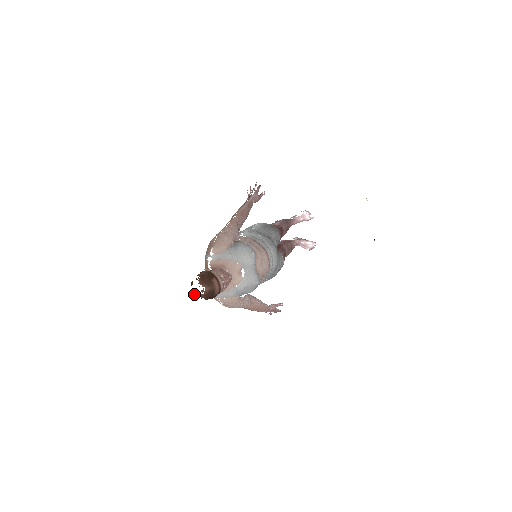
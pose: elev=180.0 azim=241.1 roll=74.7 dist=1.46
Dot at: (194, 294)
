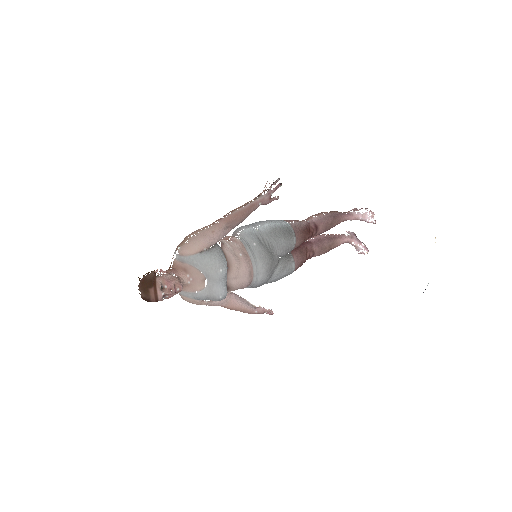
Dot at: occluded
